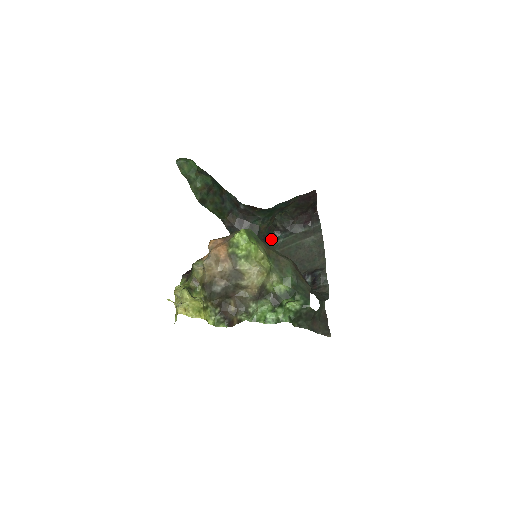
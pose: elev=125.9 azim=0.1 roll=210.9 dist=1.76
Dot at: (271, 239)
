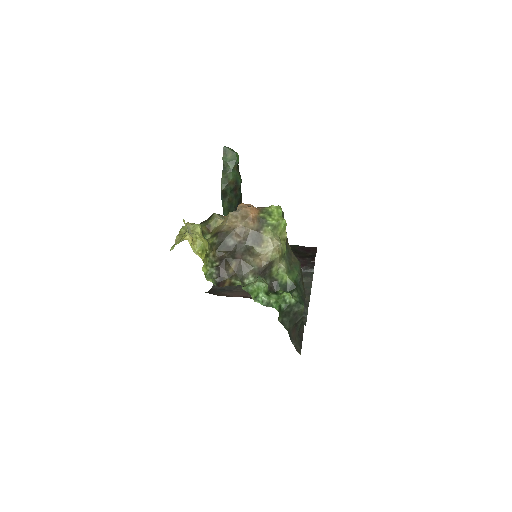
Dot at: occluded
